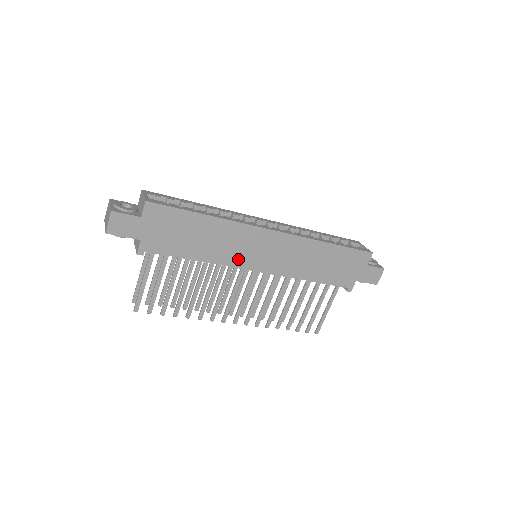
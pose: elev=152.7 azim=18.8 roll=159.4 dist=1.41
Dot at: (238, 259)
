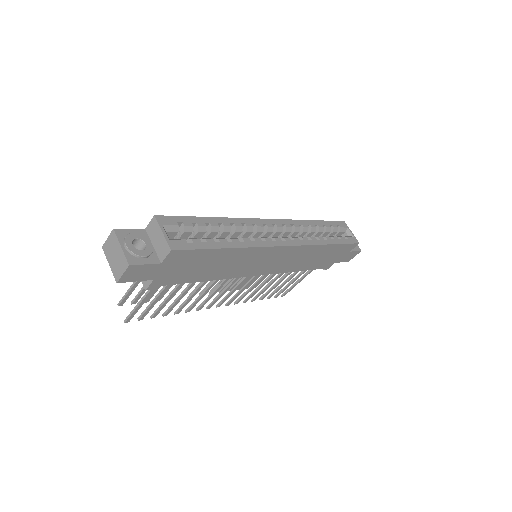
Dot at: (244, 271)
